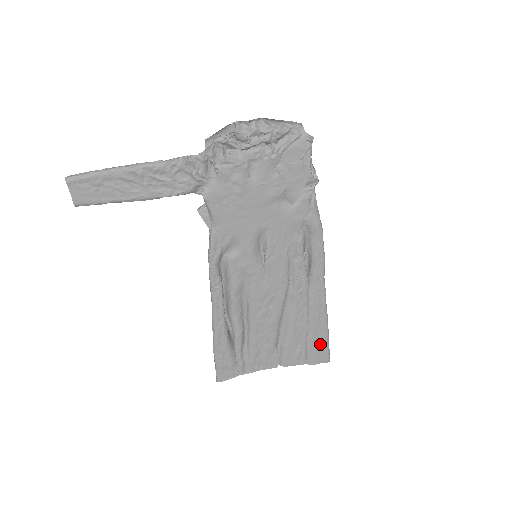
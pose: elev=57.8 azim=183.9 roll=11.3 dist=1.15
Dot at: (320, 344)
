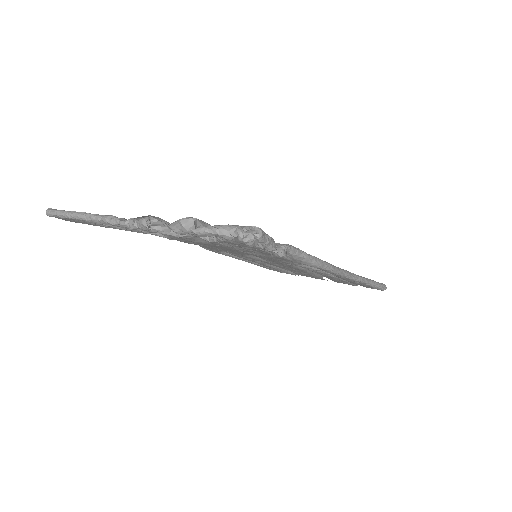
Dot at: (367, 286)
